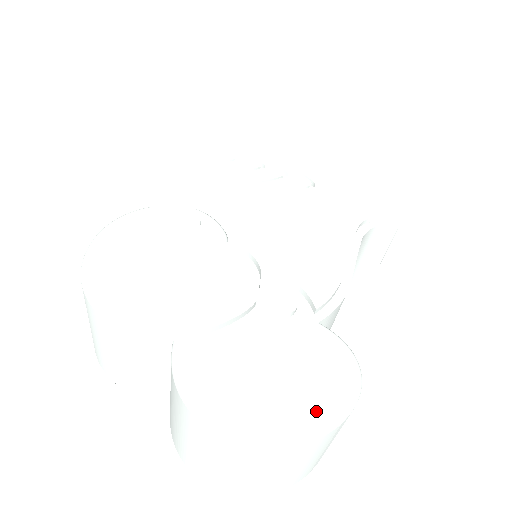
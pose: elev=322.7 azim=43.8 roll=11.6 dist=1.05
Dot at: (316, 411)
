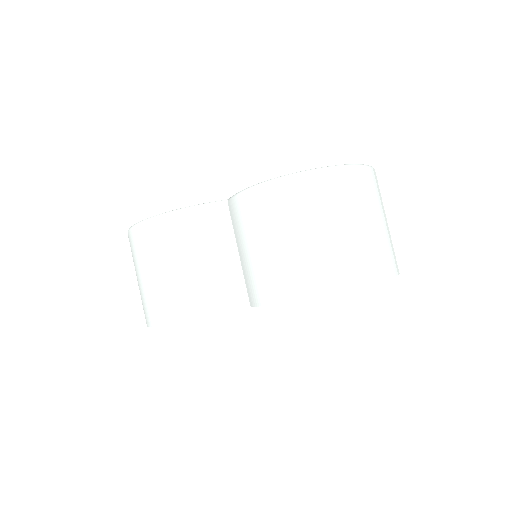
Dot at: occluded
